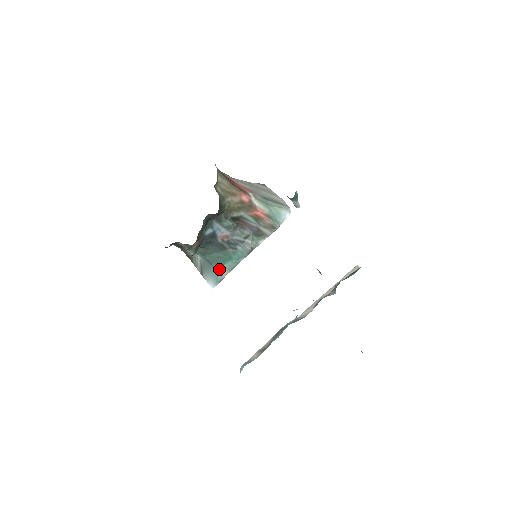
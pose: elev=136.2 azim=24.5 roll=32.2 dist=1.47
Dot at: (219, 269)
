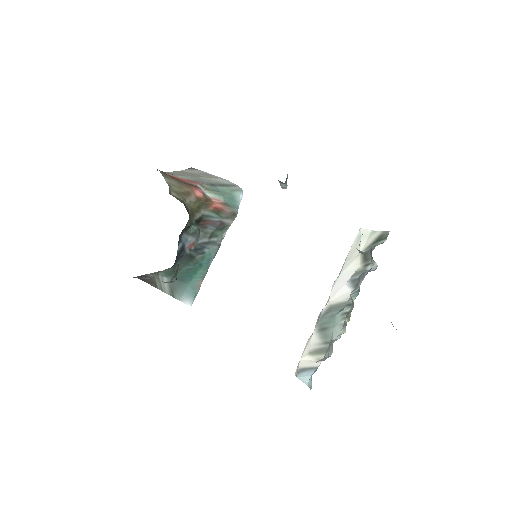
Dot at: (192, 282)
